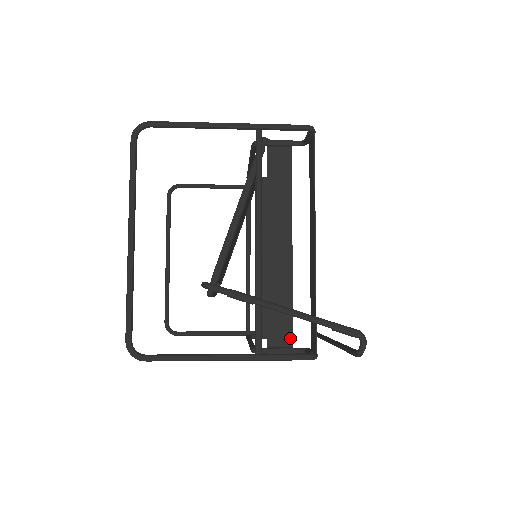
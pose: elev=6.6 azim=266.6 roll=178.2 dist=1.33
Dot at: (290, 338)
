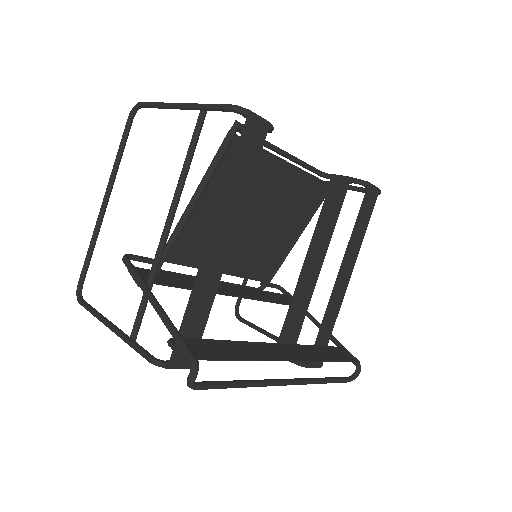
Dot at: occluded
